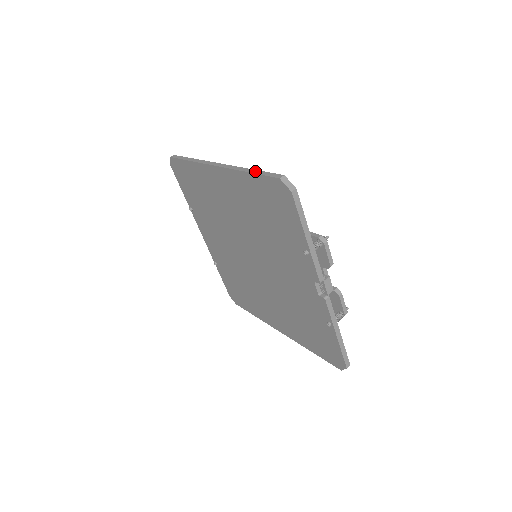
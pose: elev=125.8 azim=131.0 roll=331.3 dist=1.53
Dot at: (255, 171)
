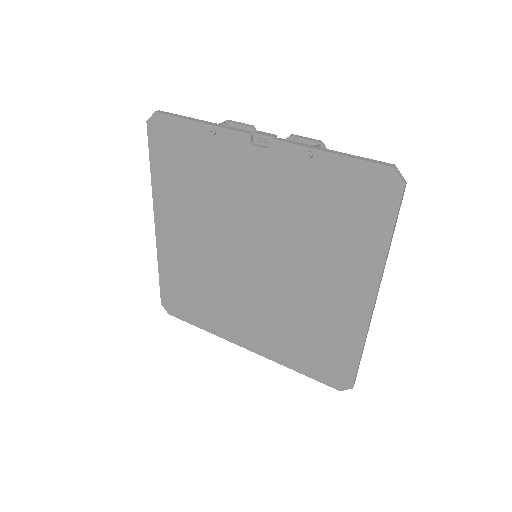
Dot at: (151, 161)
